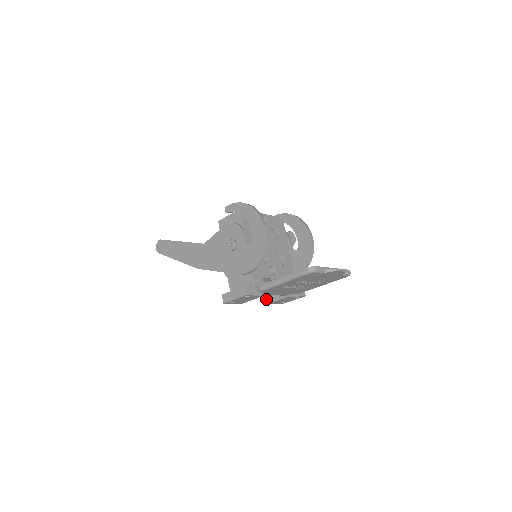
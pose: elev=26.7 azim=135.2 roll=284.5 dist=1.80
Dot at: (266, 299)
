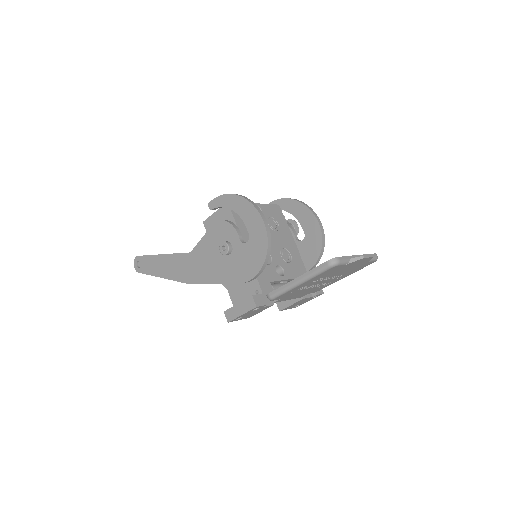
Dot at: (277, 305)
